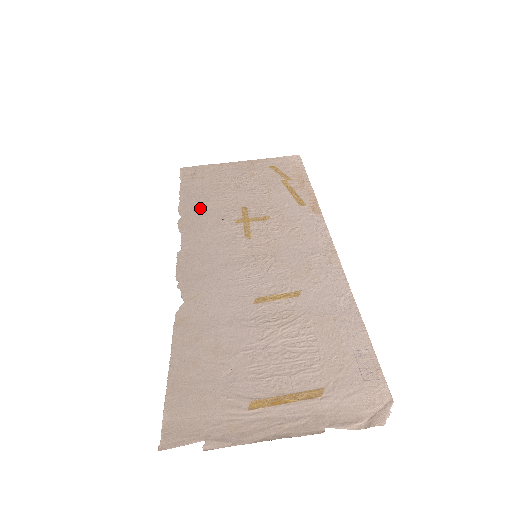
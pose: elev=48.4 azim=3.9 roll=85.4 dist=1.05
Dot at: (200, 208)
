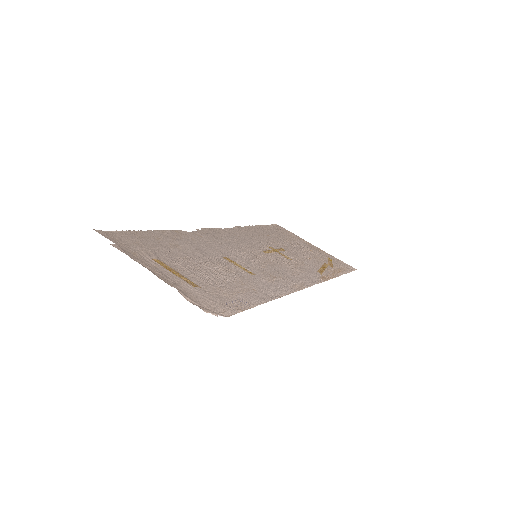
Dot at: (260, 233)
